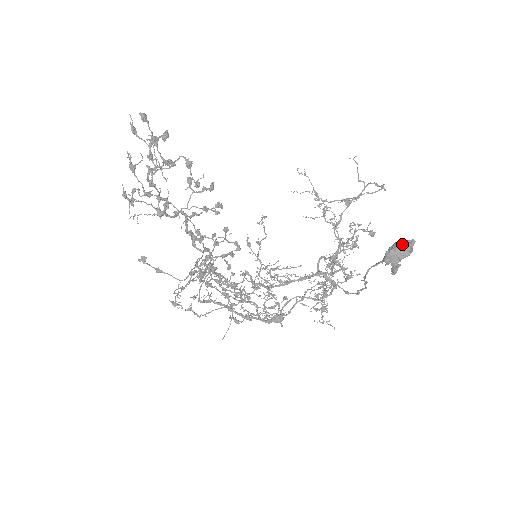
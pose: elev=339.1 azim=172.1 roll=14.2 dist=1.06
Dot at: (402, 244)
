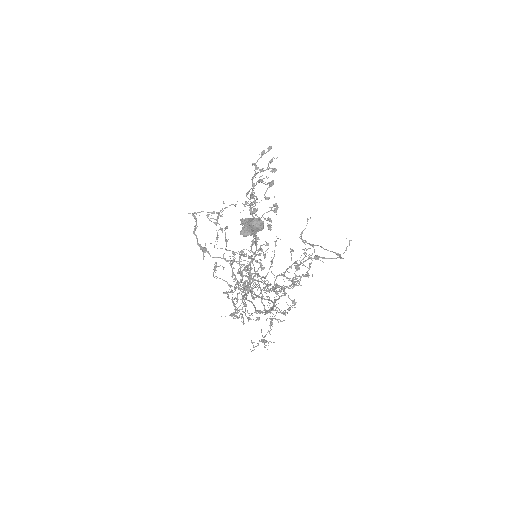
Dot at: (256, 218)
